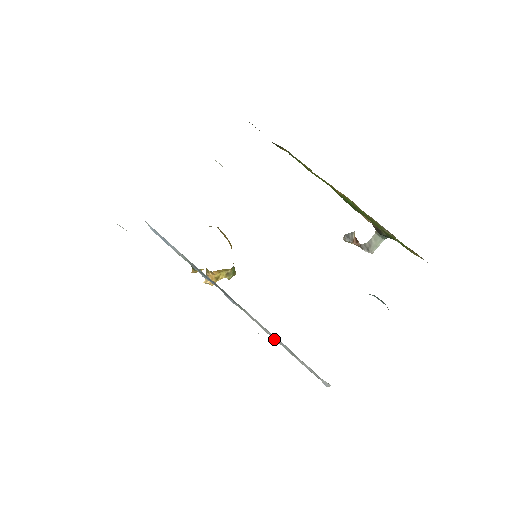
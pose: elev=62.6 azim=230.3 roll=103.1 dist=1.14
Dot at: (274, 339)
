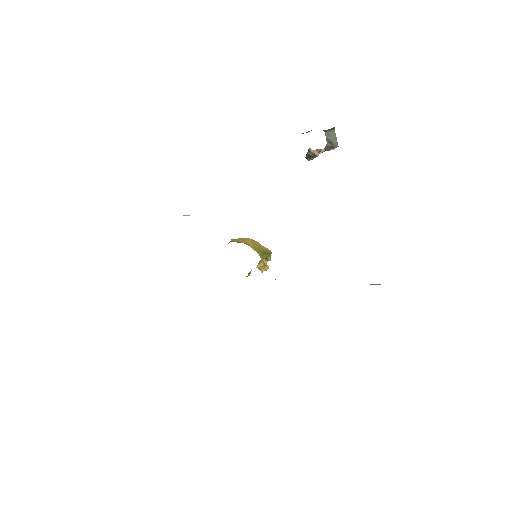
Dot at: occluded
